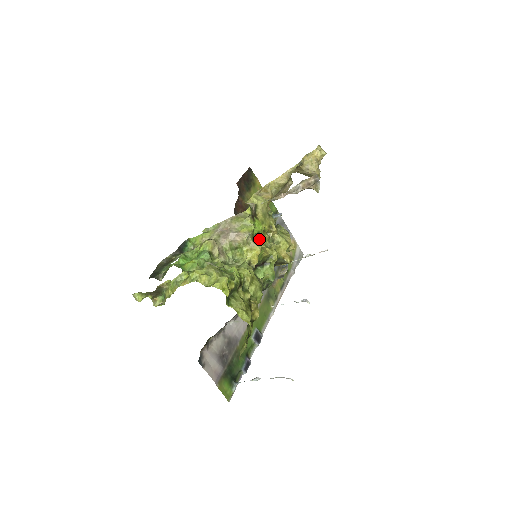
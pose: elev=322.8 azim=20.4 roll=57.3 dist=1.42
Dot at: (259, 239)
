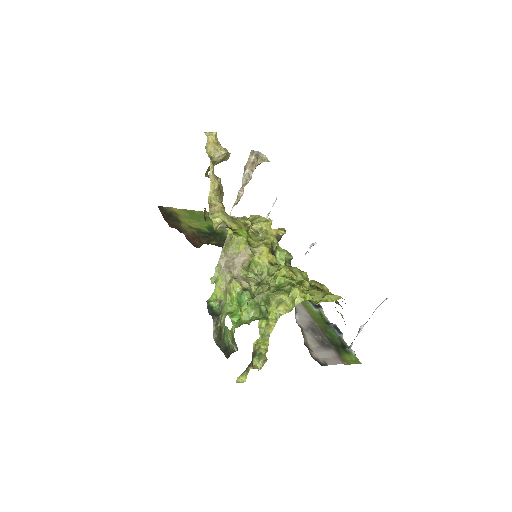
Dot at: (252, 242)
